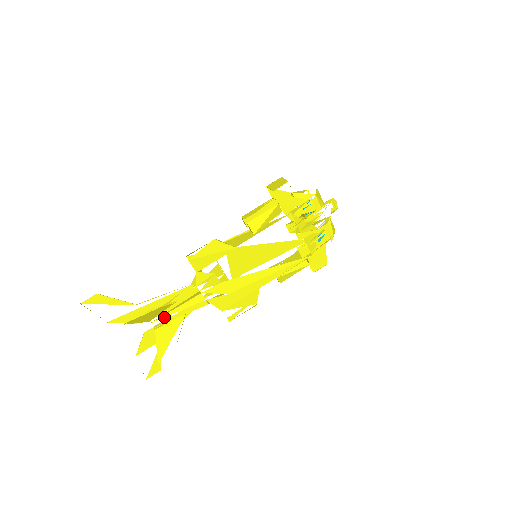
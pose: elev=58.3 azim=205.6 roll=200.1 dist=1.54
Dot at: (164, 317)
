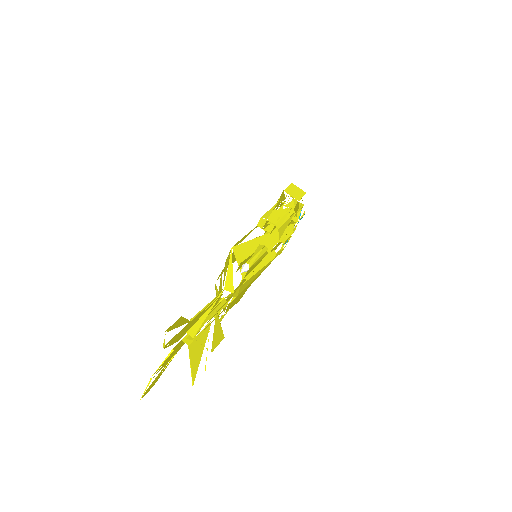
Dot at: occluded
